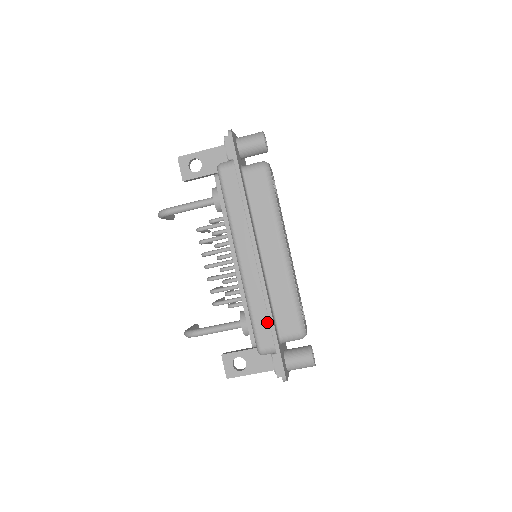
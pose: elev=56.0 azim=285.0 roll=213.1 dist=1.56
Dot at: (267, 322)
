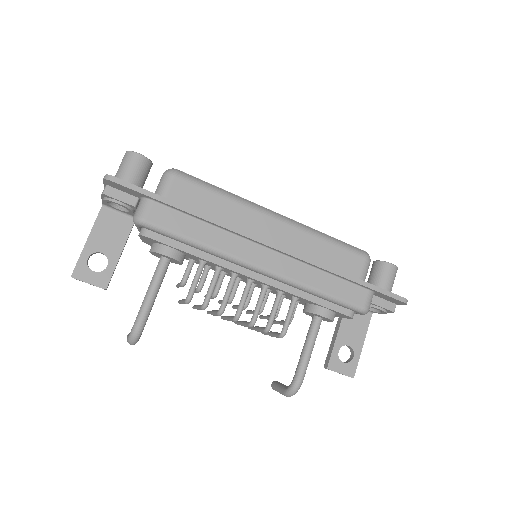
Dot at: (342, 282)
